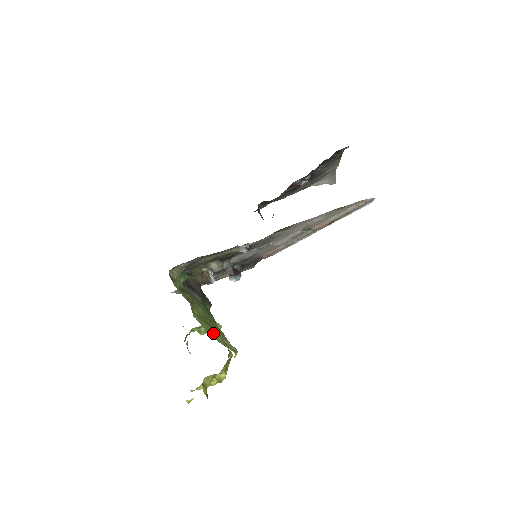
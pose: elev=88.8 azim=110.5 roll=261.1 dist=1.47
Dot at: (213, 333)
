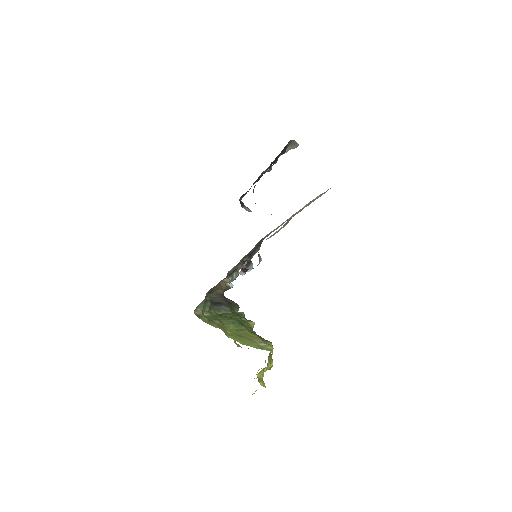
Dot at: (249, 343)
